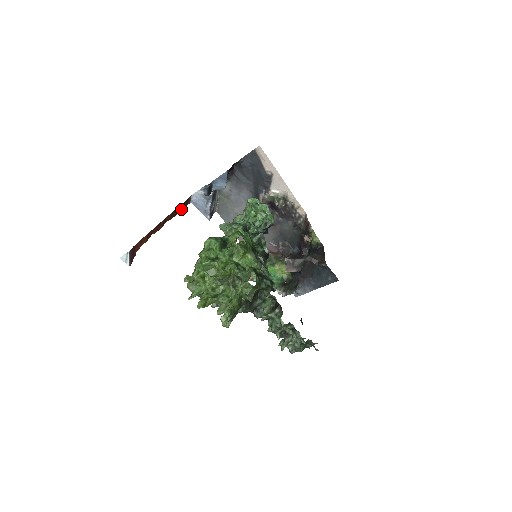
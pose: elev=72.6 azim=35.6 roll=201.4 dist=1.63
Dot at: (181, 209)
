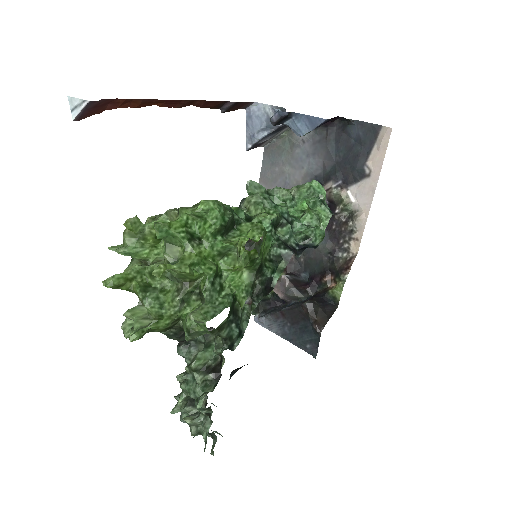
Dot at: (226, 107)
